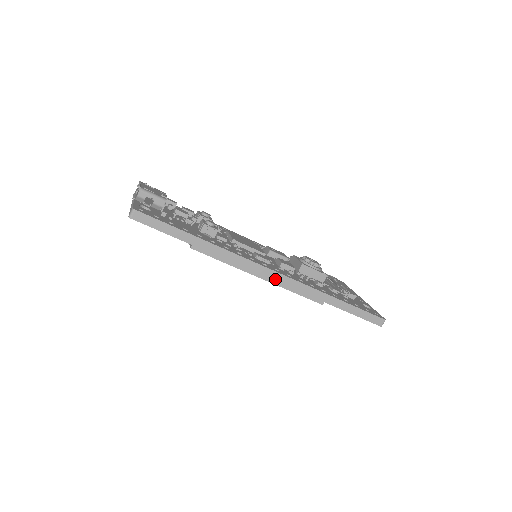
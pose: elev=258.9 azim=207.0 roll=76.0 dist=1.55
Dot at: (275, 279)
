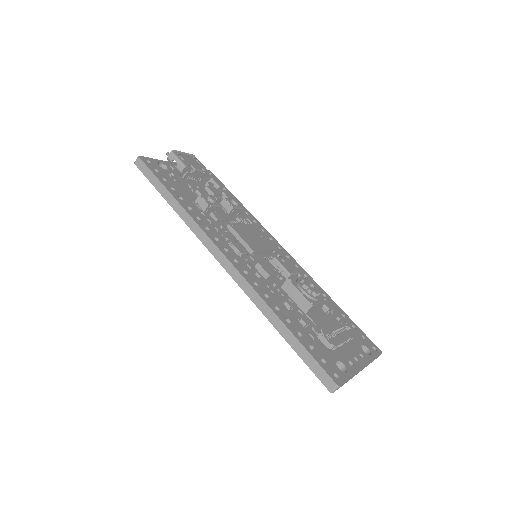
Dot at: (225, 266)
